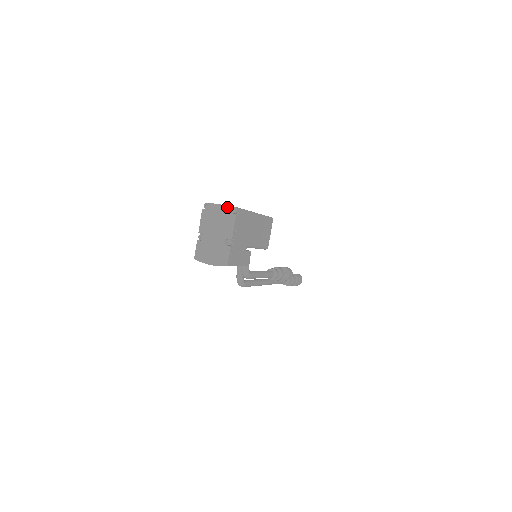
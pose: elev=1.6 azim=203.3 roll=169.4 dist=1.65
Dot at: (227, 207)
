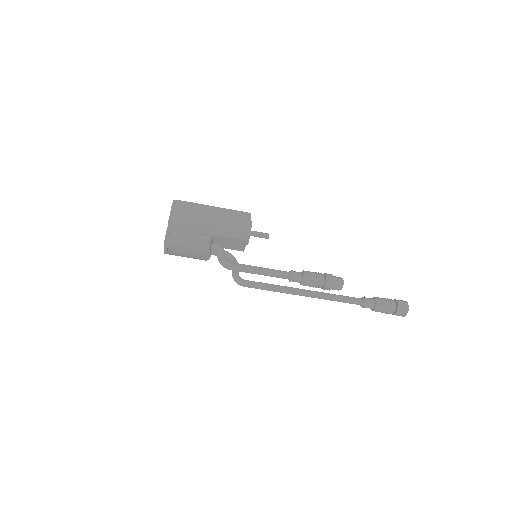
Dot at: occluded
